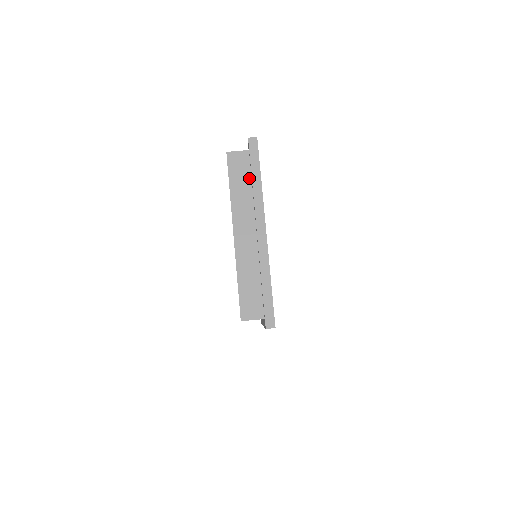
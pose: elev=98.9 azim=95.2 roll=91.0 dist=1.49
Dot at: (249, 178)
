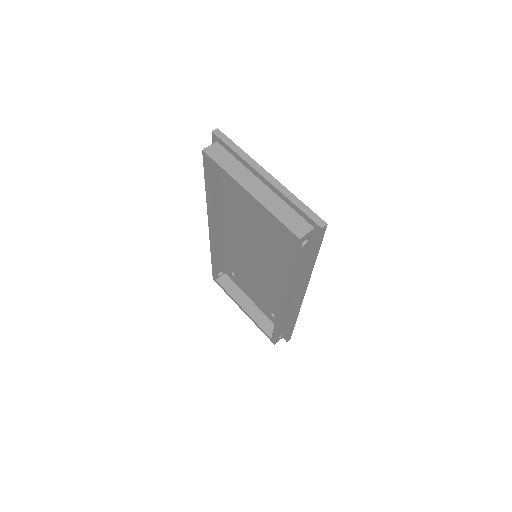
Dot at: (230, 156)
